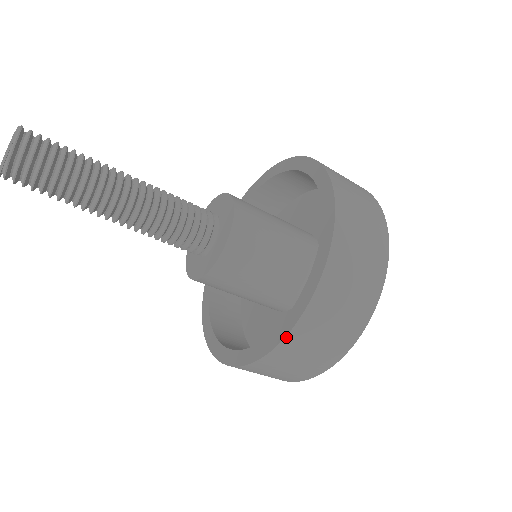
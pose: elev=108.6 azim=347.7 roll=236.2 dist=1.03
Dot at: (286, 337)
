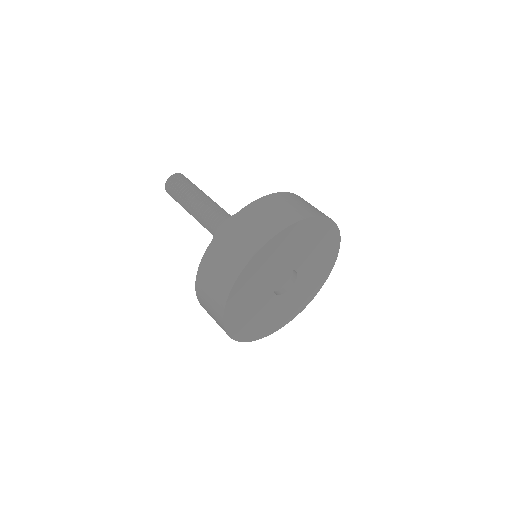
Dot at: (220, 230)
